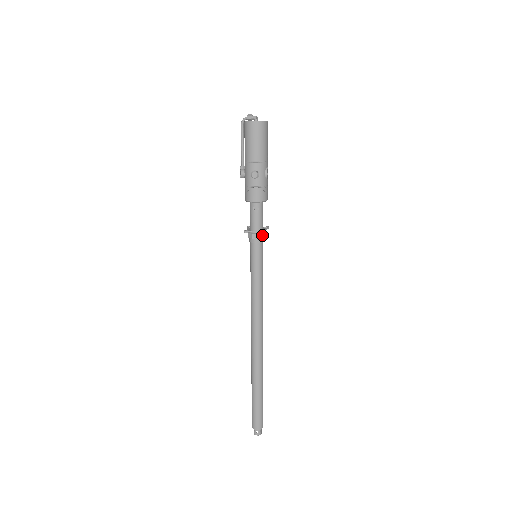
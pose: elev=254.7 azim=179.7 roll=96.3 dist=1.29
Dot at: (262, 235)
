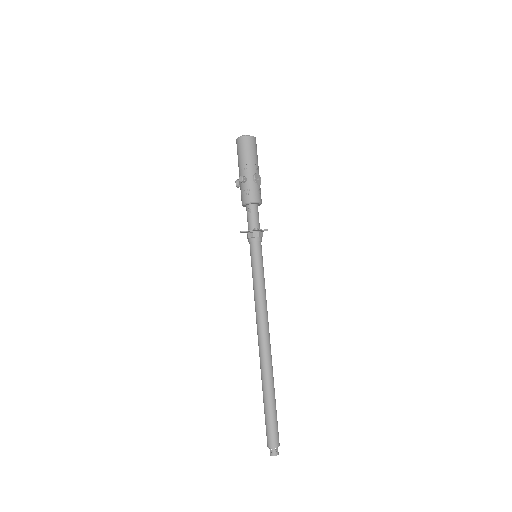
Dot at: (256, 234)
